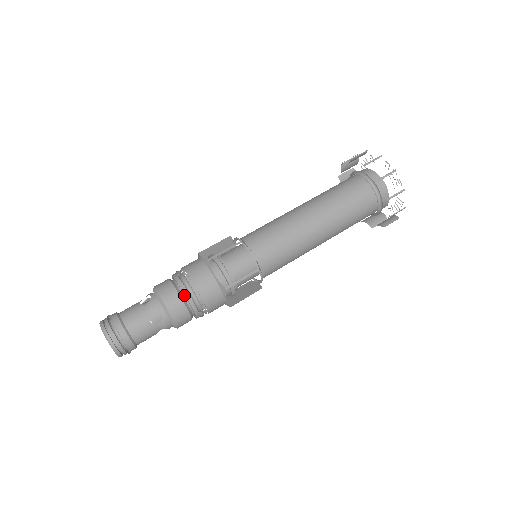
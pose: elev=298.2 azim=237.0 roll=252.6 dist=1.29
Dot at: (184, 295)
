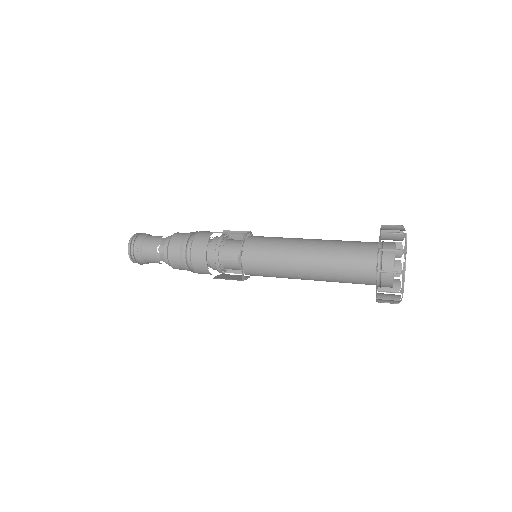
Dot at: (184, 246)
